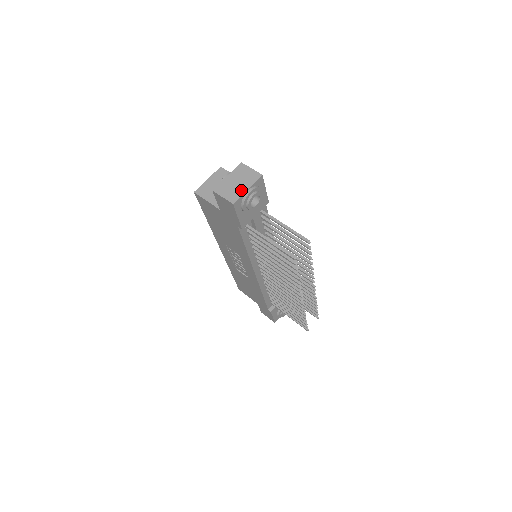
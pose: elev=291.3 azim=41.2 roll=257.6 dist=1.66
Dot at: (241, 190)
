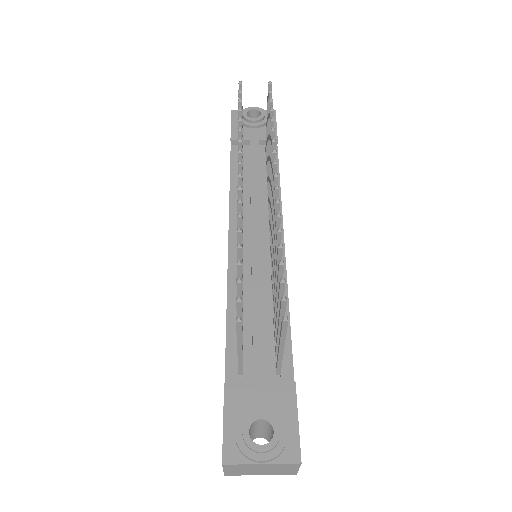
Dot at: occluded
